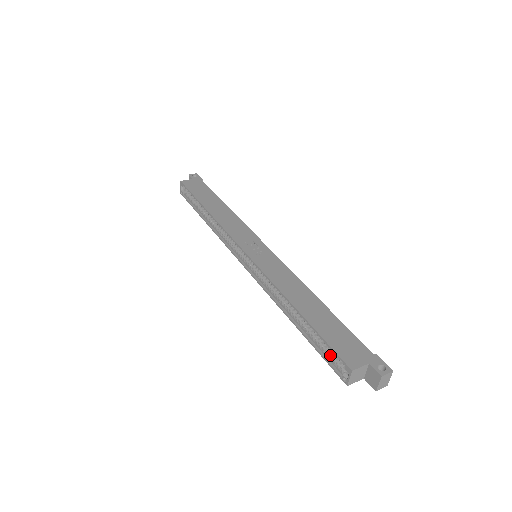
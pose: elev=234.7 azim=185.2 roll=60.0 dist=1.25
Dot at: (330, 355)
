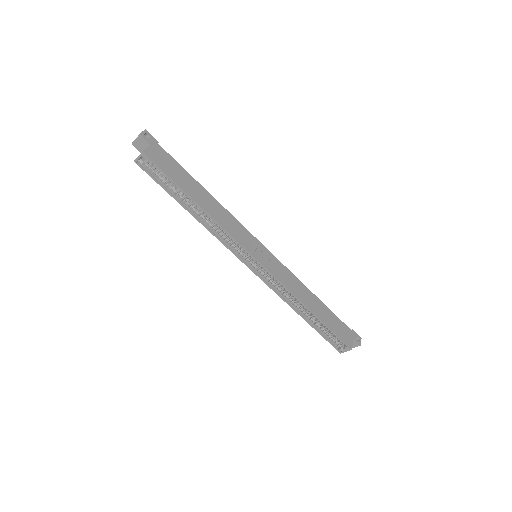
Dot at: (331, 338)
